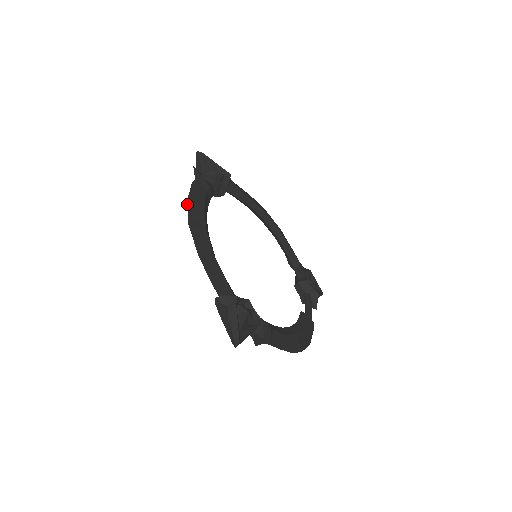
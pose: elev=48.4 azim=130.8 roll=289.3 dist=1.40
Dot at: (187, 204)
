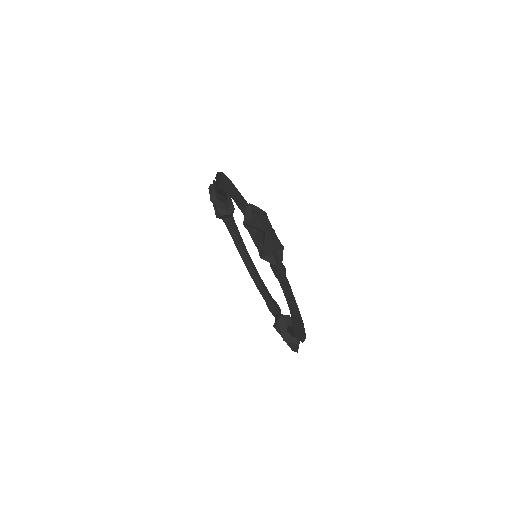
Dot at: occluded
